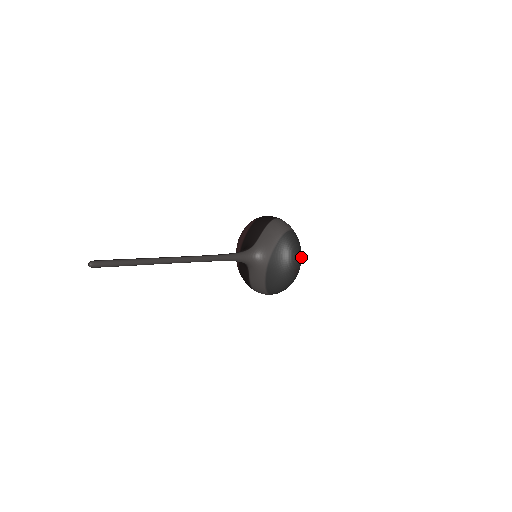
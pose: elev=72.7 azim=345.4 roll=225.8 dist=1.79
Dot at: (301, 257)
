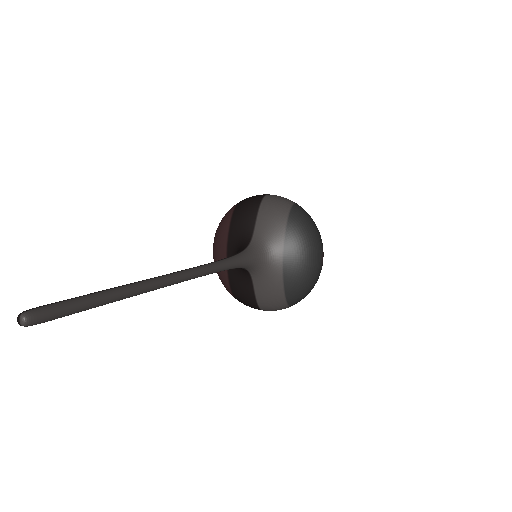
Dot at: occluded
